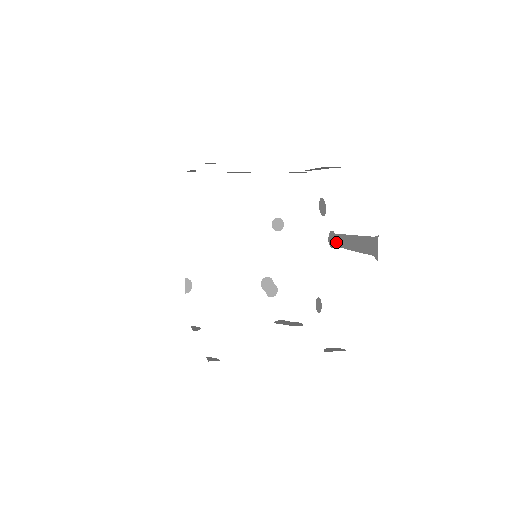
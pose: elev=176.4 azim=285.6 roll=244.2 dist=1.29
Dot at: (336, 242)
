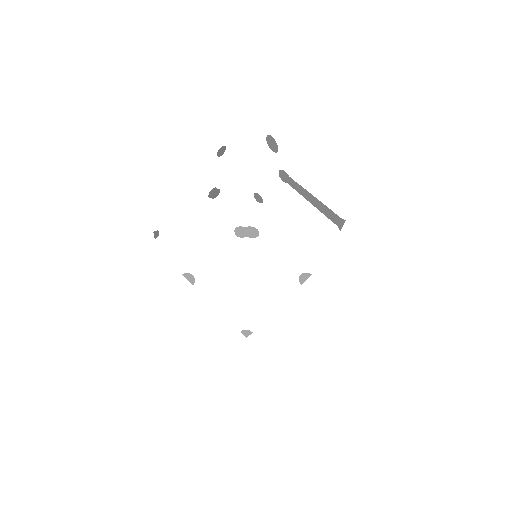
Dot at: (290, 183)
